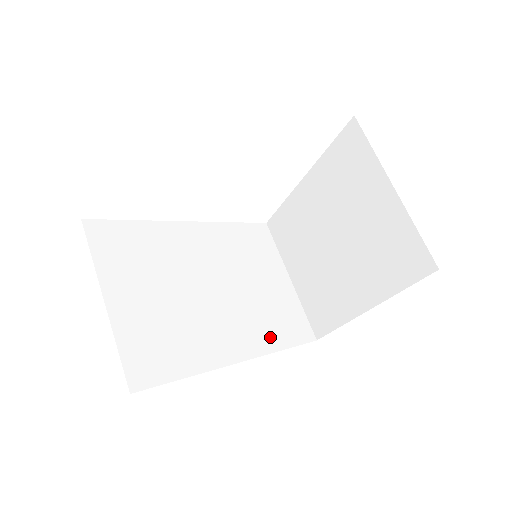
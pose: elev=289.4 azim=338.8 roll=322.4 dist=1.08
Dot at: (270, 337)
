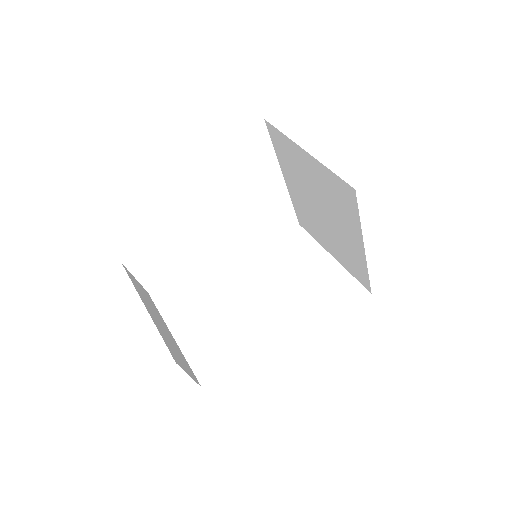
Dot at: (318, 309)
